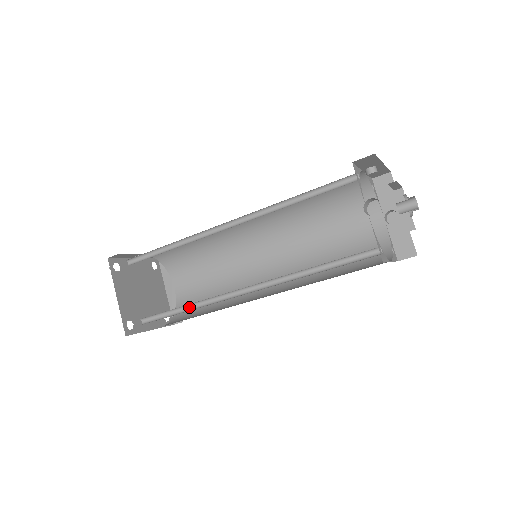
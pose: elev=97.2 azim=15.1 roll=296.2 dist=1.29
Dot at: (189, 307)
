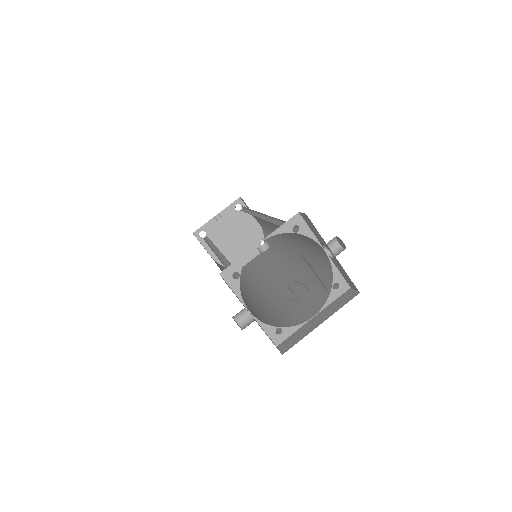
Dot at: occluded
